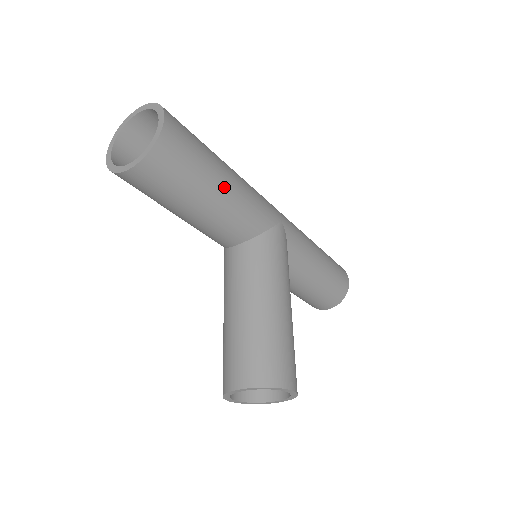
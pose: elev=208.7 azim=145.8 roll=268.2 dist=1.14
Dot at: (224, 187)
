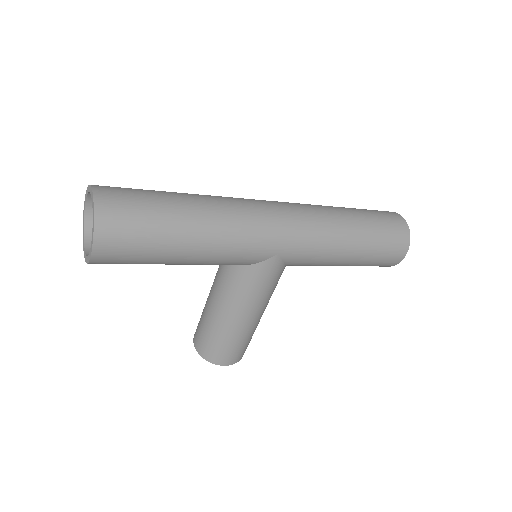
Dot at: (182, 261)
